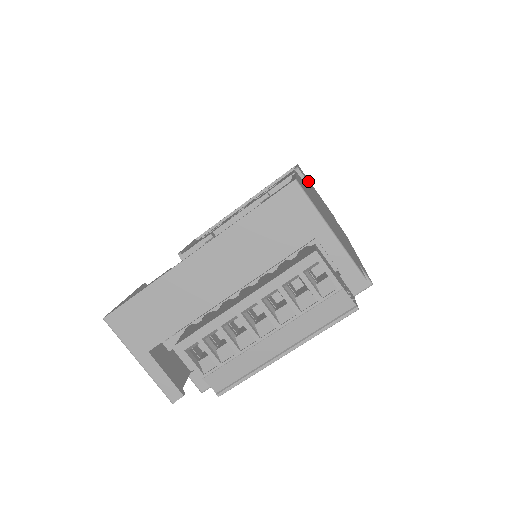
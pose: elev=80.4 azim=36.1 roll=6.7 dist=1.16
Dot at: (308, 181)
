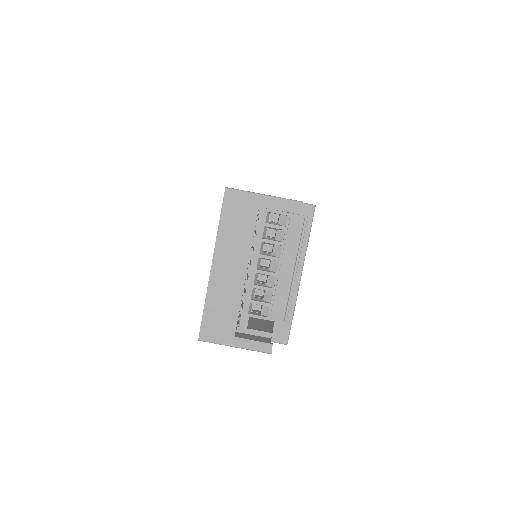
Dot at: occluded
